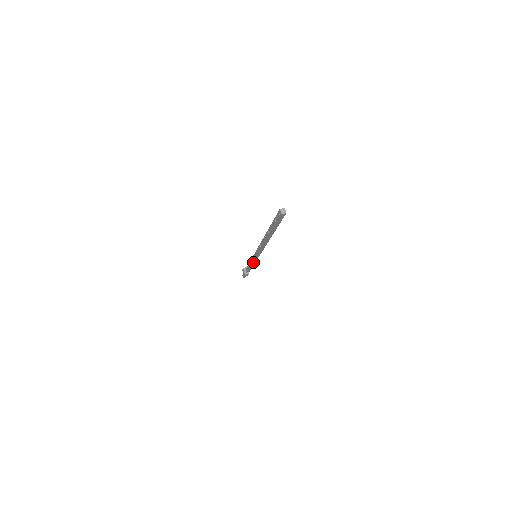
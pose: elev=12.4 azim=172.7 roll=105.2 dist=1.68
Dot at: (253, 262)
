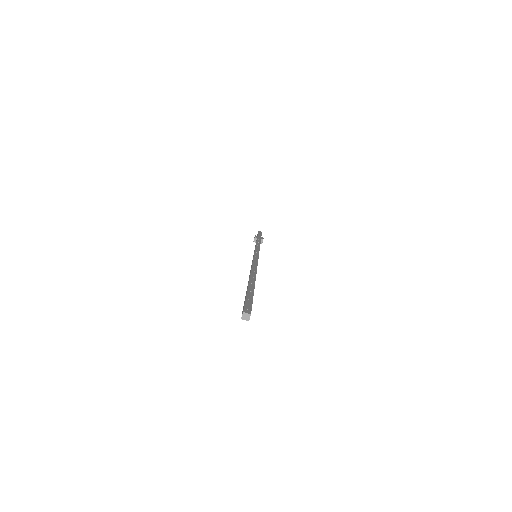
Dot at: occluded
